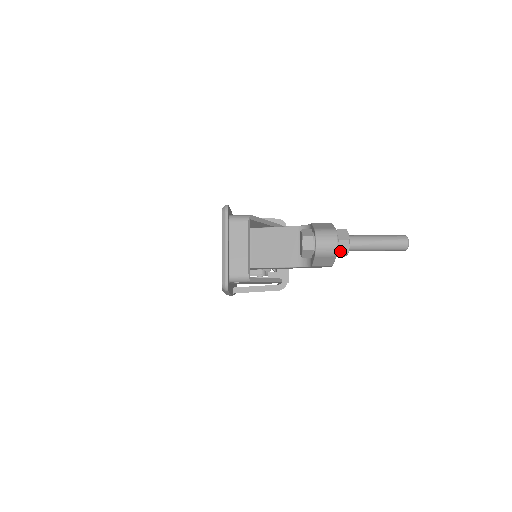
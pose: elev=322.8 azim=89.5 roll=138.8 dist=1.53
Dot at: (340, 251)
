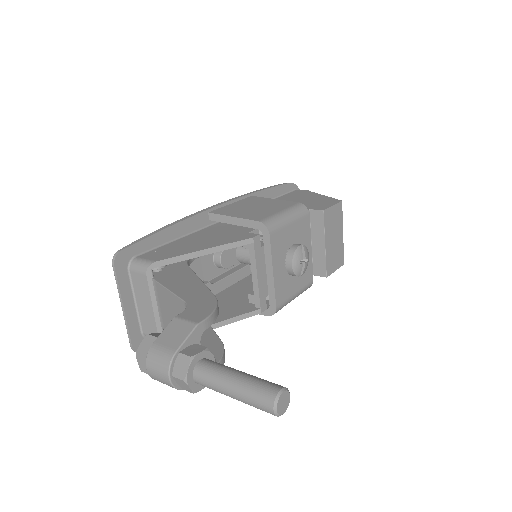
Dot at: (182, 387)
